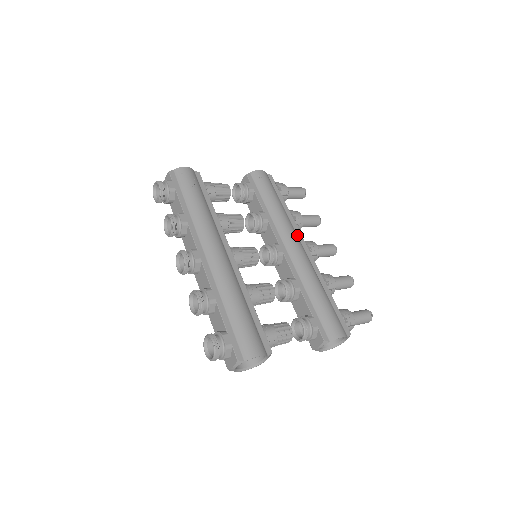
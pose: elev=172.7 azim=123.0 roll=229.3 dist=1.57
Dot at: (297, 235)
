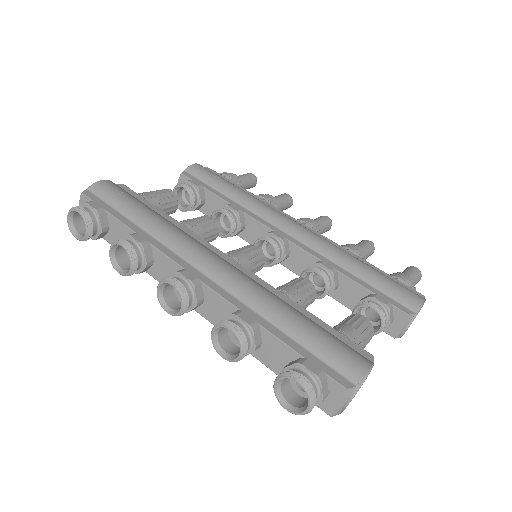
Dot at: occluded
